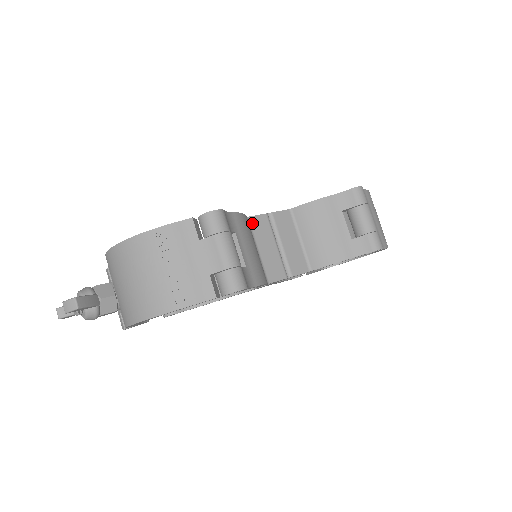
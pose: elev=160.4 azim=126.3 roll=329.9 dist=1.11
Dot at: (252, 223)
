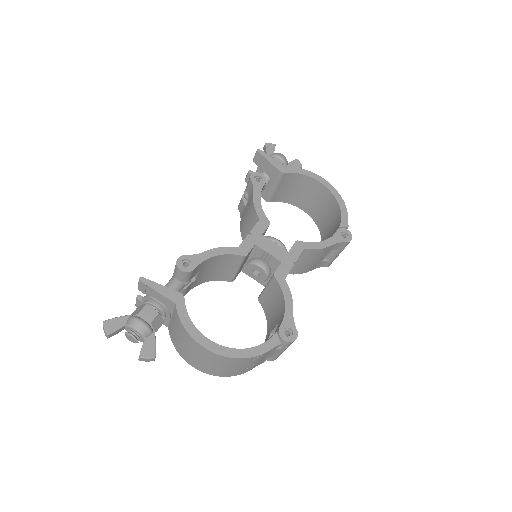
Dot at: (284, 279)
